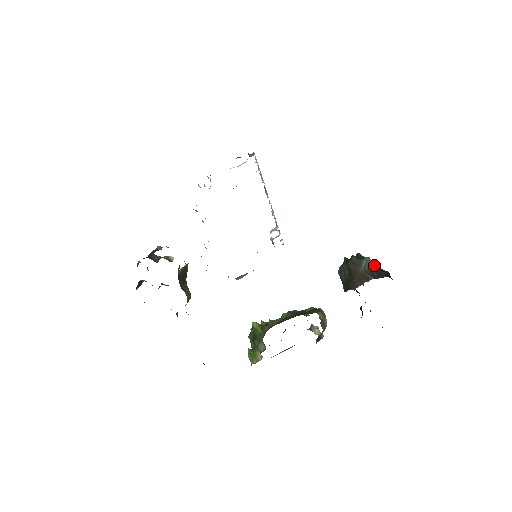
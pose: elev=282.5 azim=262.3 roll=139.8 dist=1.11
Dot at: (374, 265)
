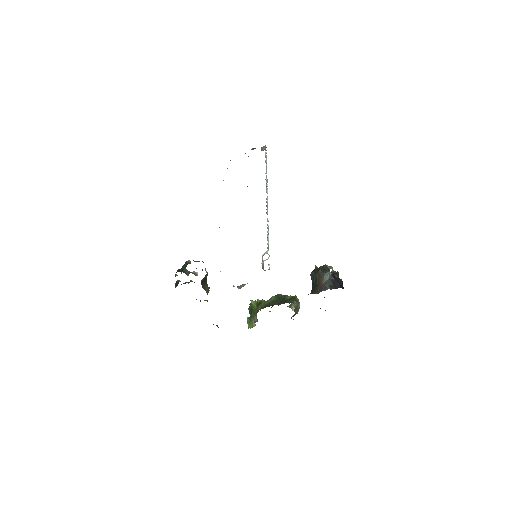
Dot at: (333, 277)
